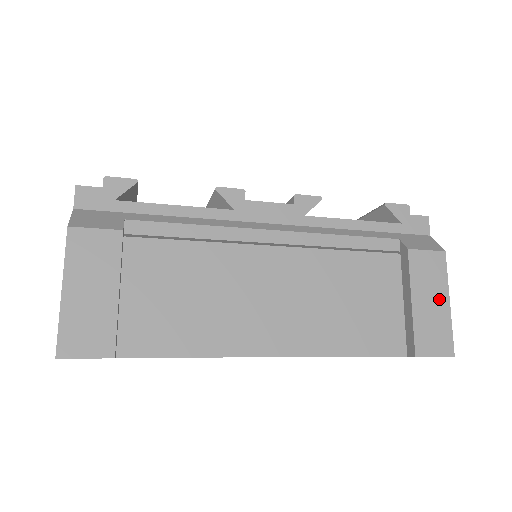
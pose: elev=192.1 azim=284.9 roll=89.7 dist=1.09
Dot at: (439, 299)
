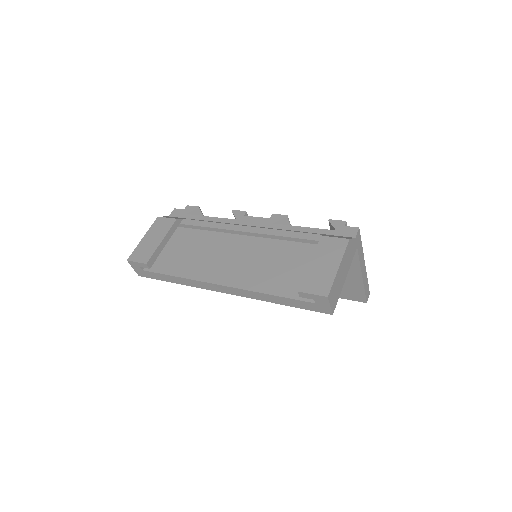
Dot at: (331, 264)
